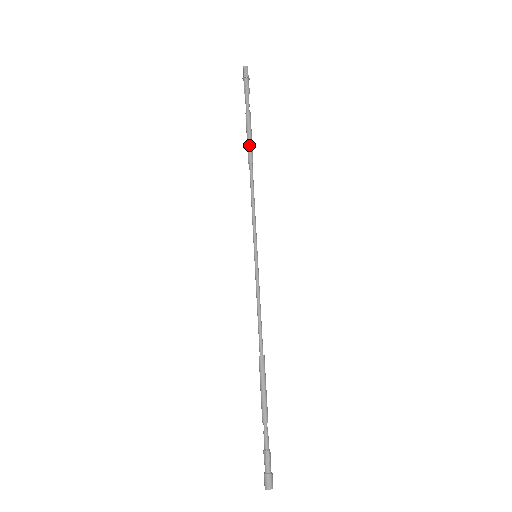
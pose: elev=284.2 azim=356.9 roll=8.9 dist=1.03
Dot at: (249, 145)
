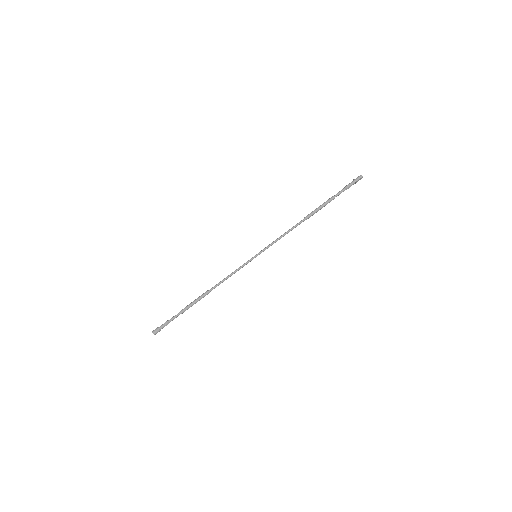
Dot at: (314, 211)
